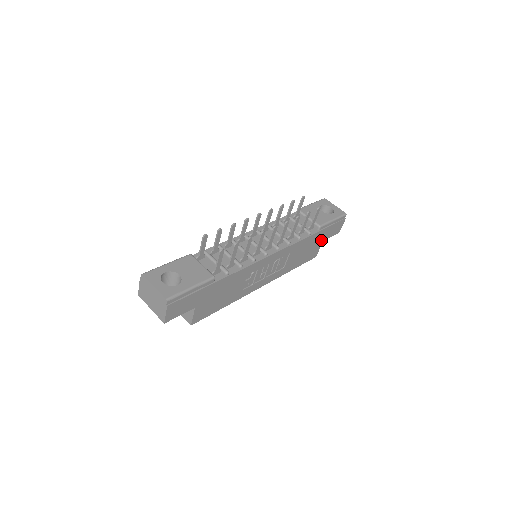
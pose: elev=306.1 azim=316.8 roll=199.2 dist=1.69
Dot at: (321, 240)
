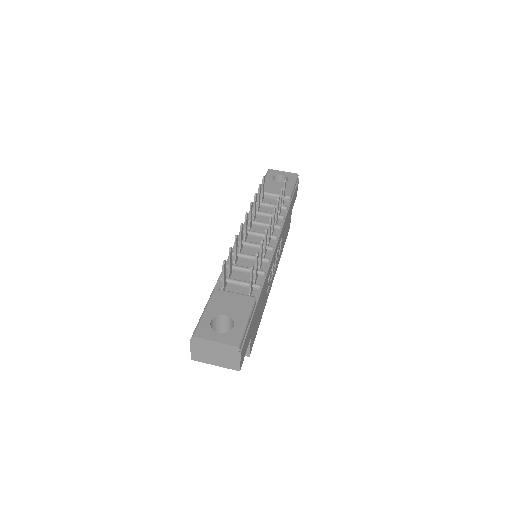
Dot at: (291, 210)
